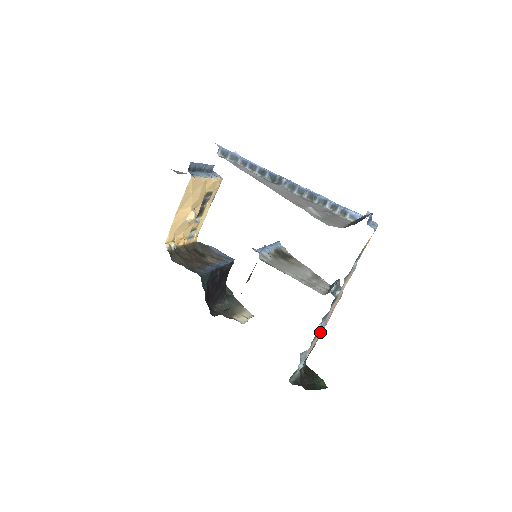
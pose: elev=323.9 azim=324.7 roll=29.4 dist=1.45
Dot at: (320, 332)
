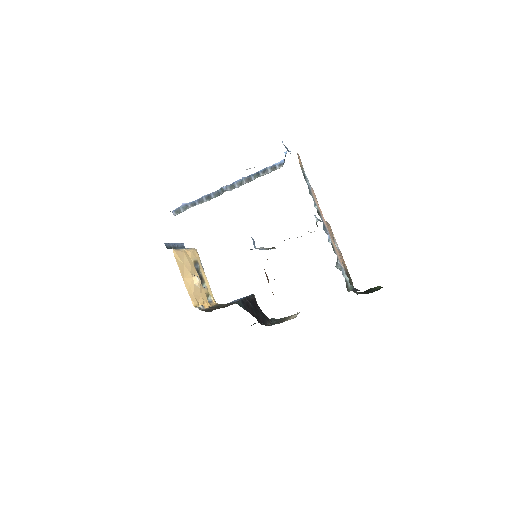
Dot at: (334, 246)
